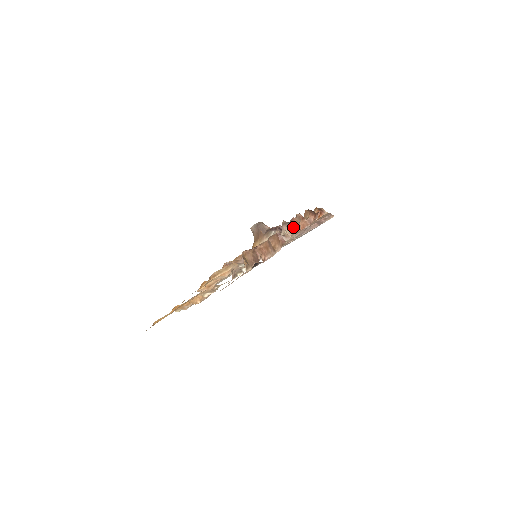
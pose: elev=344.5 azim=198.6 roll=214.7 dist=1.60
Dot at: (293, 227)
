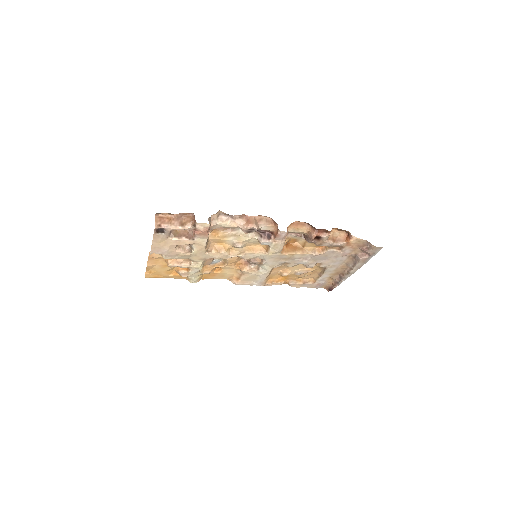
Dot at: (244, 223)
